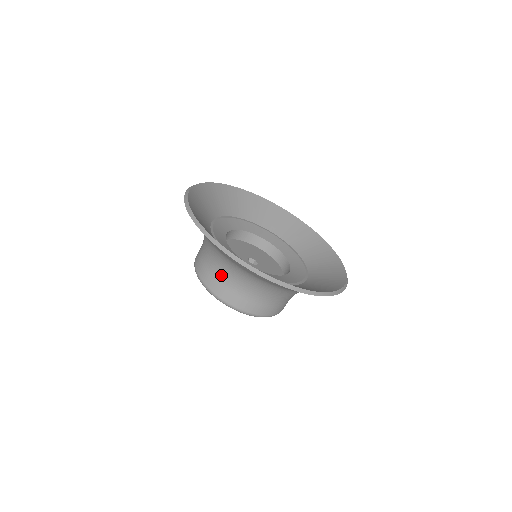
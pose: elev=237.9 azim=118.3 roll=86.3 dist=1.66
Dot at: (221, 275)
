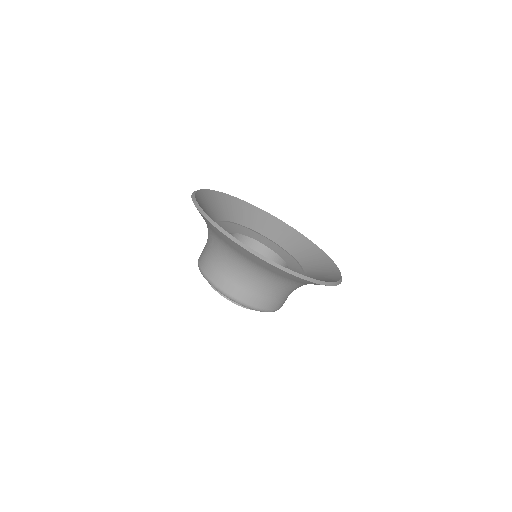
Dot at: (219, 263)
